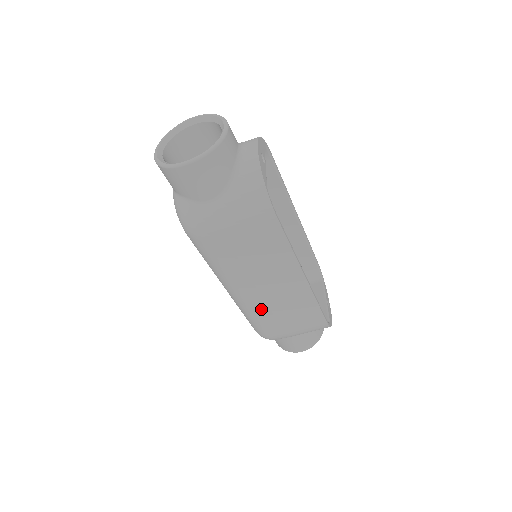
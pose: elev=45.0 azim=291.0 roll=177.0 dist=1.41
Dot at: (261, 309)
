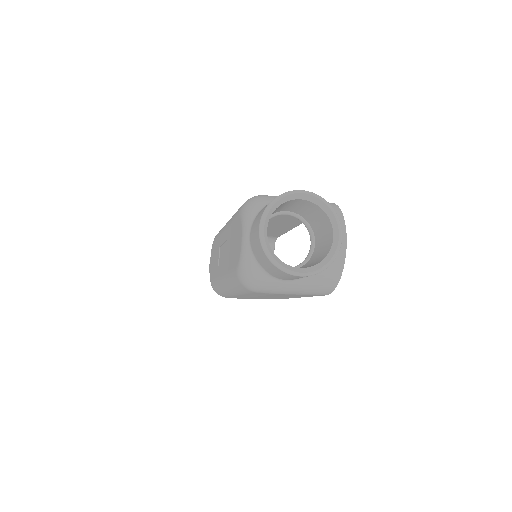
Dot at: occluded
